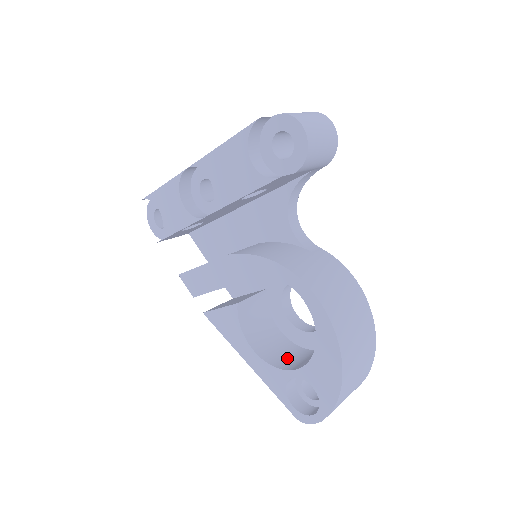
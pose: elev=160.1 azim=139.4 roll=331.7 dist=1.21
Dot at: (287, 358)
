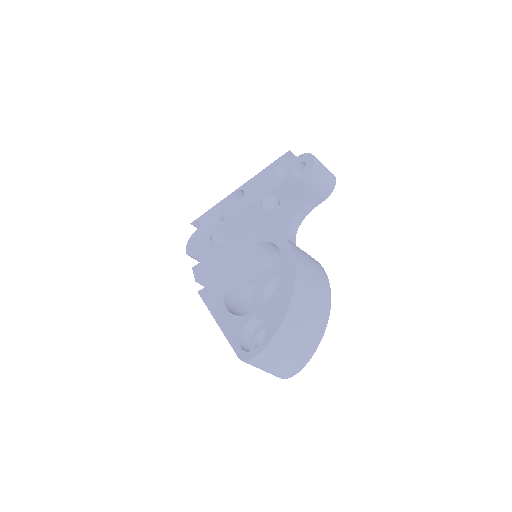
Dot at: occluded
